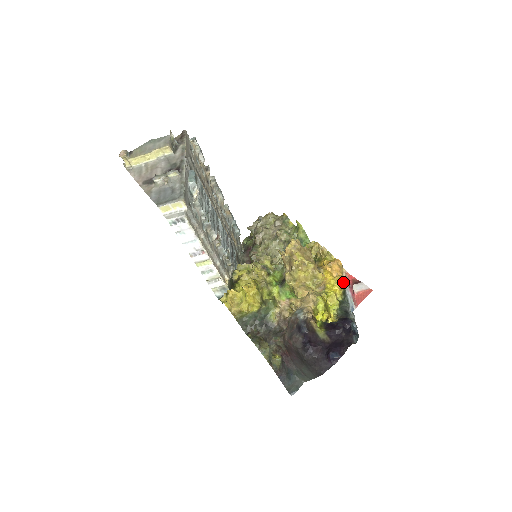
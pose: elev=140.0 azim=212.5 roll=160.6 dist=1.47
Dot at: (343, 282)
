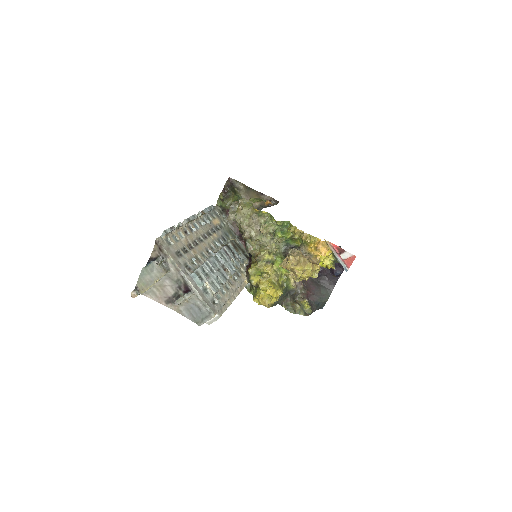
Dot at: (330, 250)
